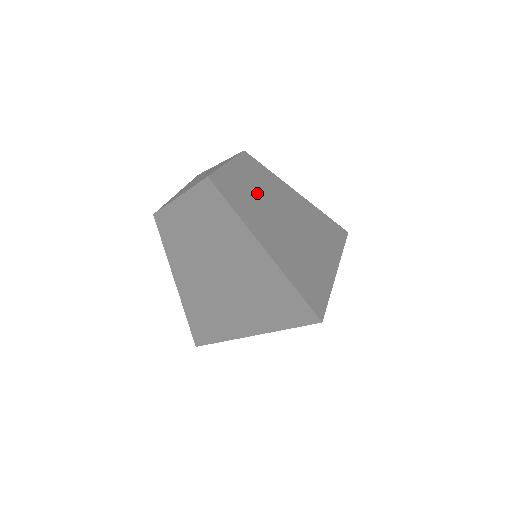
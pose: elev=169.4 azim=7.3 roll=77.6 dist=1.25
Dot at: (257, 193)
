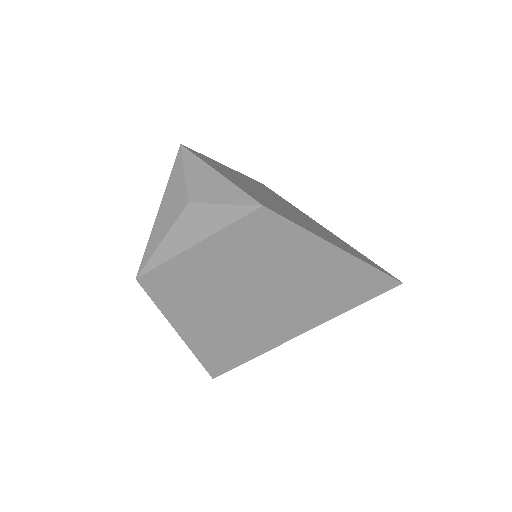
Dot at: (257, 193)
